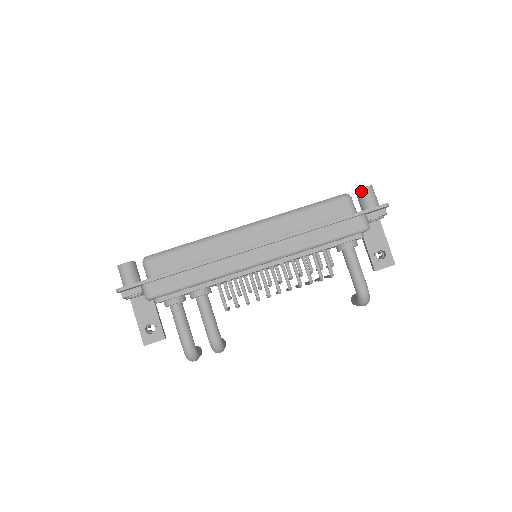
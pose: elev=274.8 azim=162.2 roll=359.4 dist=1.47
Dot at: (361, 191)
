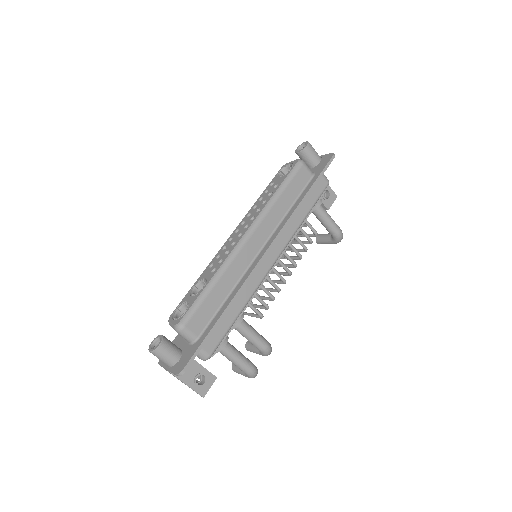
Dot at: (305, 151)
